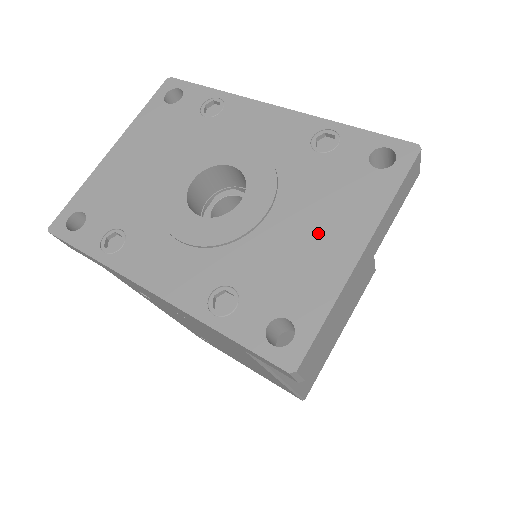
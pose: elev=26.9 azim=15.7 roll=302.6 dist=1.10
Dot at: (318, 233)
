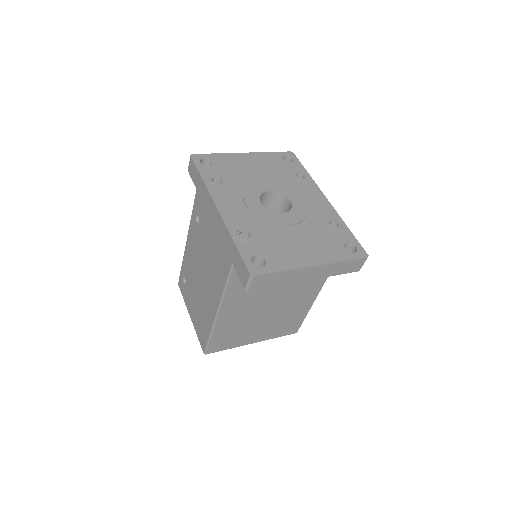
Dot at: (303, 247)
